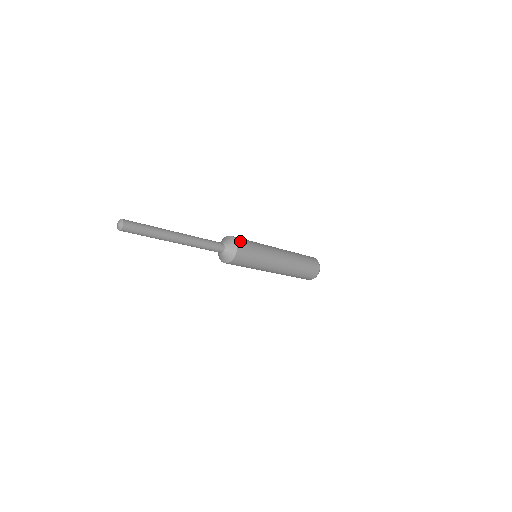
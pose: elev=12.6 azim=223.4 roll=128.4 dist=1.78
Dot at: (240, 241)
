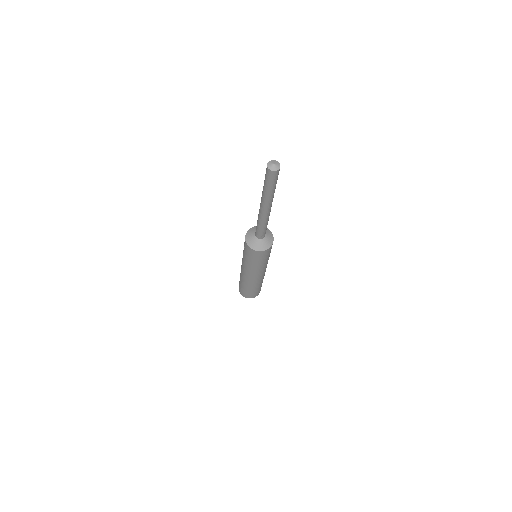
Dot at: occluded
